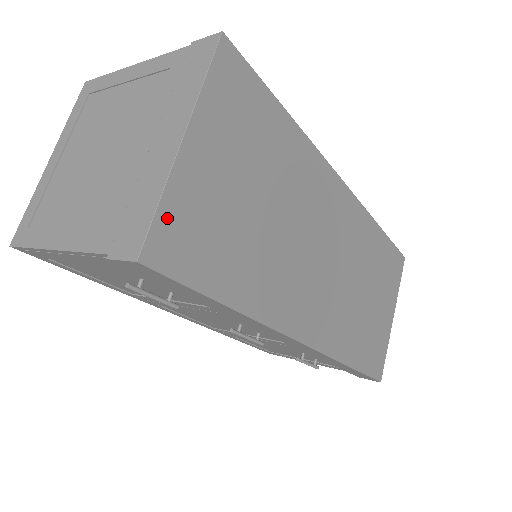
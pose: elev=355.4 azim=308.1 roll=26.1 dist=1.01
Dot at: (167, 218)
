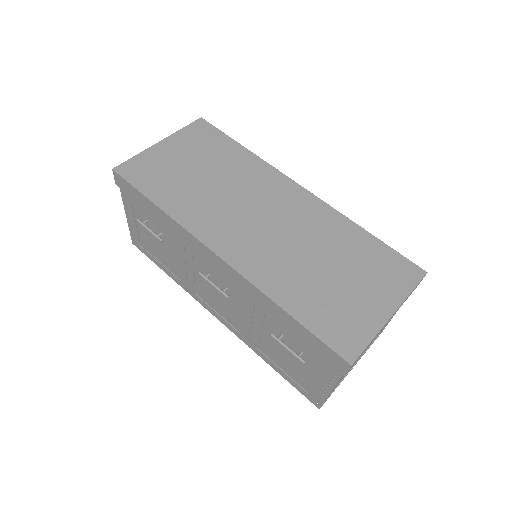
Dot at: (136, 161)
